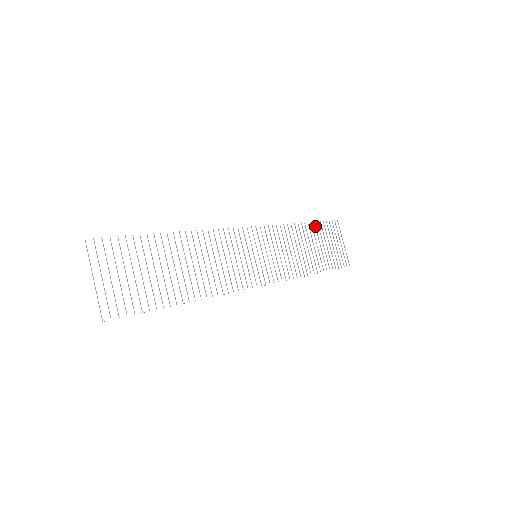
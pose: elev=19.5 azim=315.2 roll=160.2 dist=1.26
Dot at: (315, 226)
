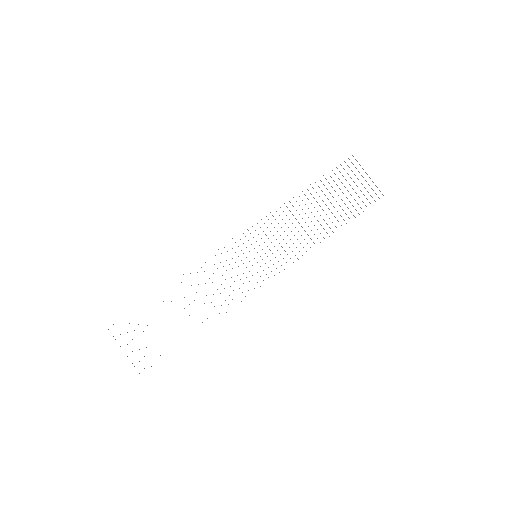
Dot at: occluded
